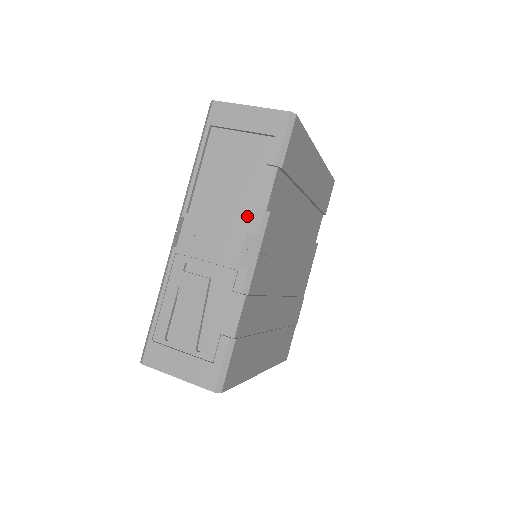
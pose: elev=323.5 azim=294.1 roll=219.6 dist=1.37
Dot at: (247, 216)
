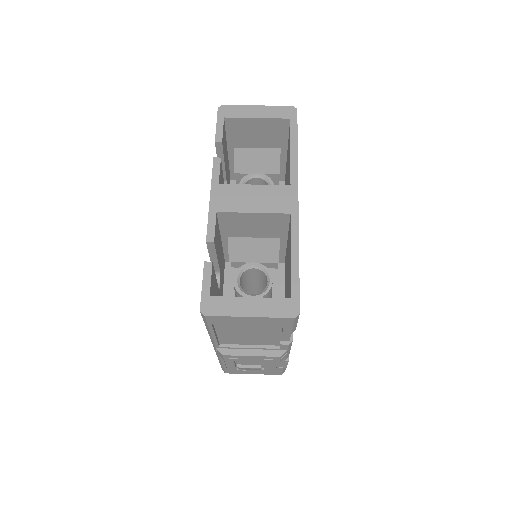
Dot at: (274, 343)
